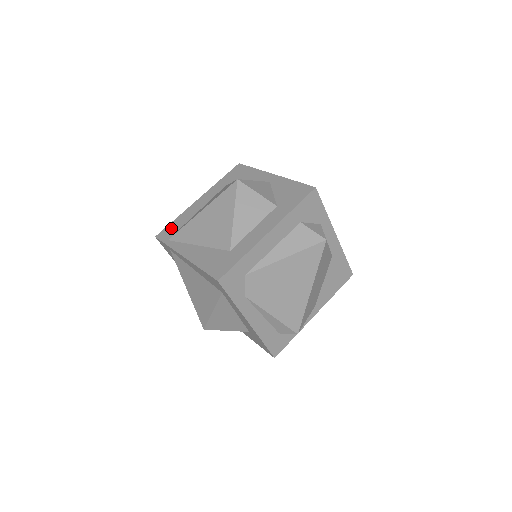
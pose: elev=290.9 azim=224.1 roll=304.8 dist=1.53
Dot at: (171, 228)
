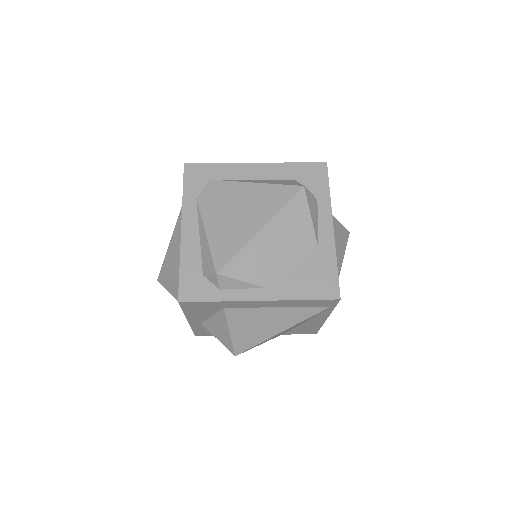
Dot at: occluded
